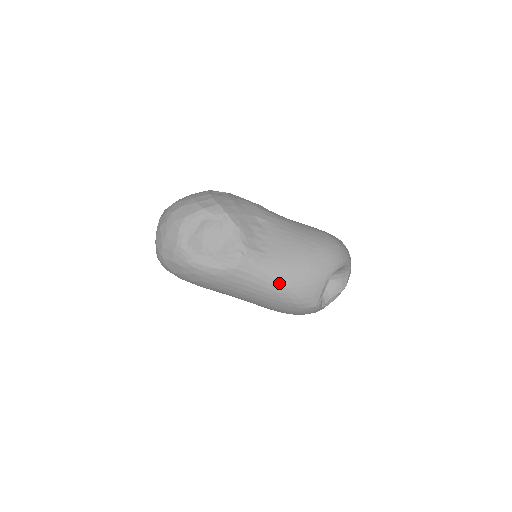
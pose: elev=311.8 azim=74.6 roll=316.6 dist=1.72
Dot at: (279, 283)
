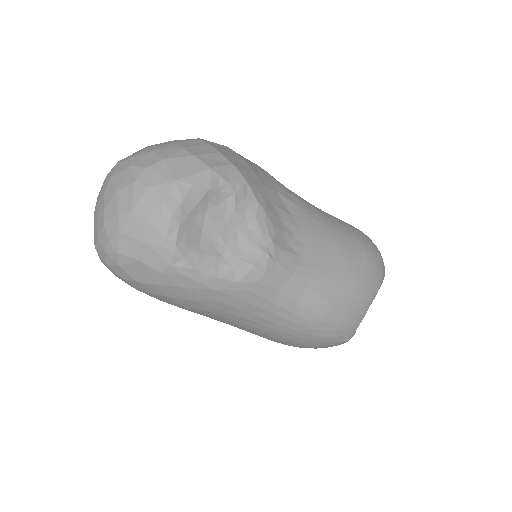
Dot at: (316, 306)
